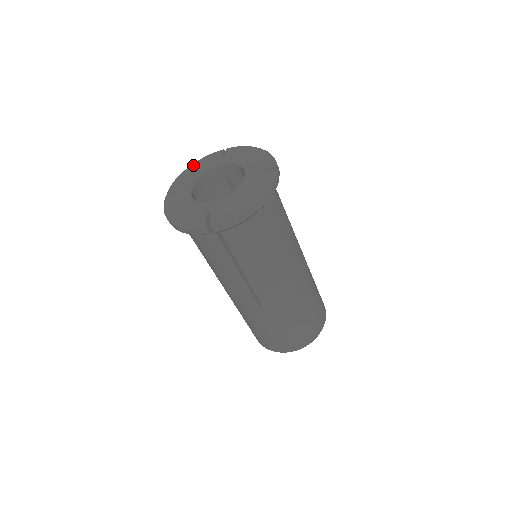
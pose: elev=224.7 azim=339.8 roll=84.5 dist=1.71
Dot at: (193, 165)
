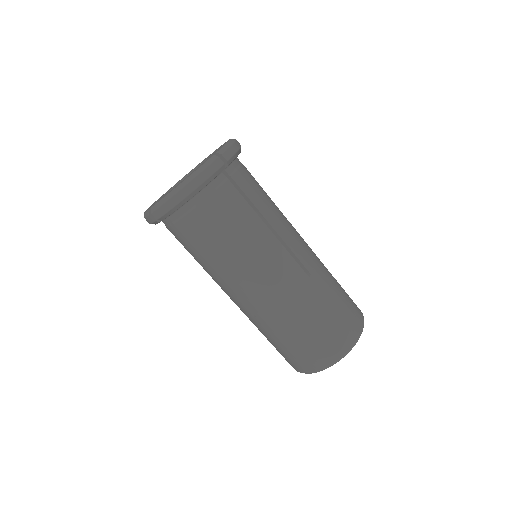
Dot at: occluded
